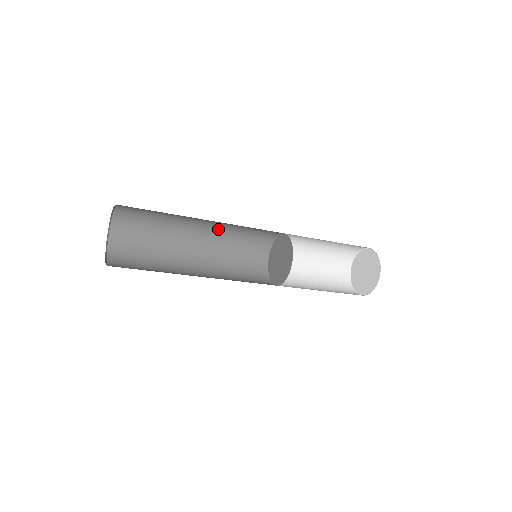
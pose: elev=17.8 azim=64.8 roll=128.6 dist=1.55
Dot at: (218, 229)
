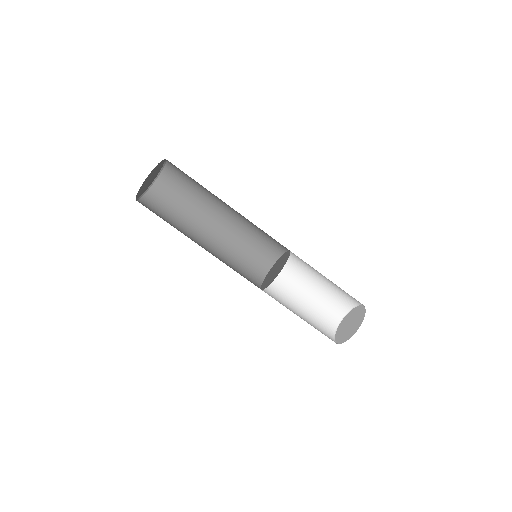
Dot at: (215, 254)
